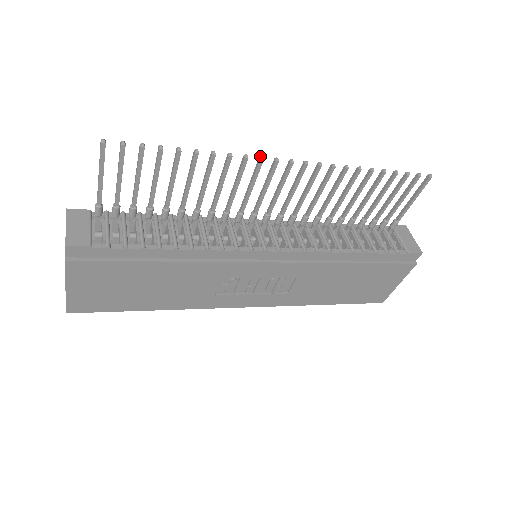
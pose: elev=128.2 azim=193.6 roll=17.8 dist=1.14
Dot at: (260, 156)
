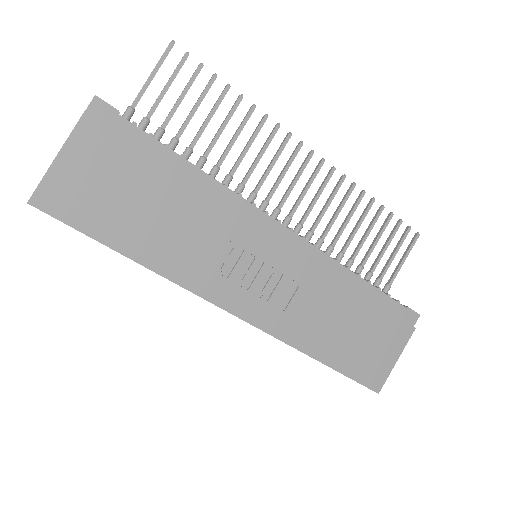
Dot at: (289, 132)
